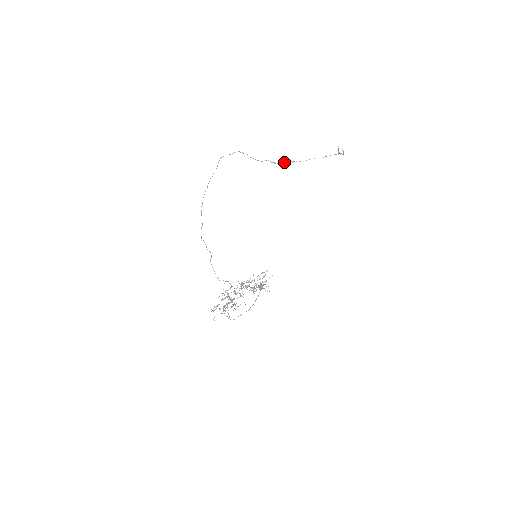
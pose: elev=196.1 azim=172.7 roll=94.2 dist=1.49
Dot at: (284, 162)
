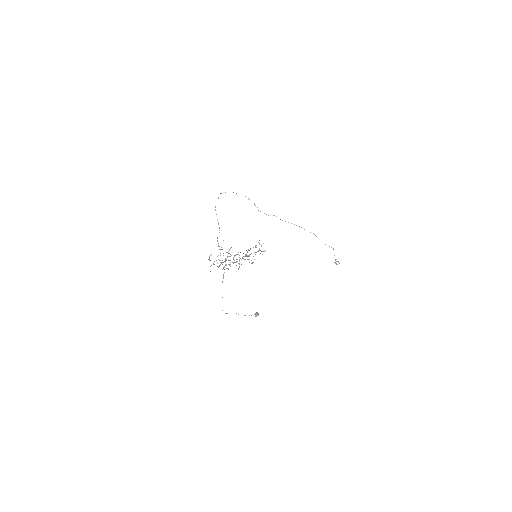
Dot at: occluded
